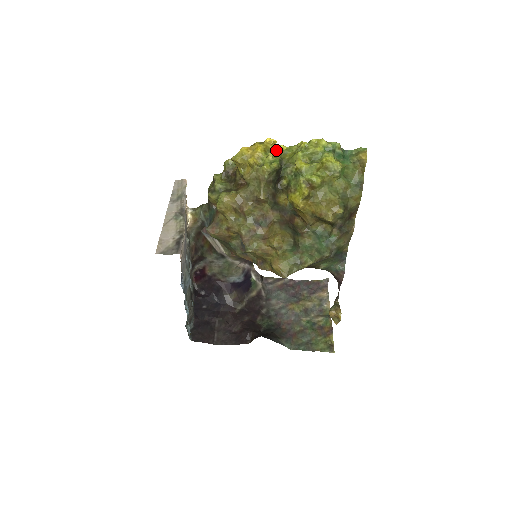
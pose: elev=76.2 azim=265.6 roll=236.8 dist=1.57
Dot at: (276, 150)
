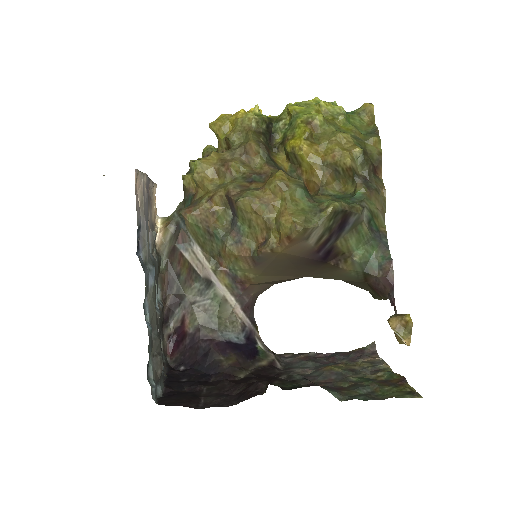
Dot at: occluded
